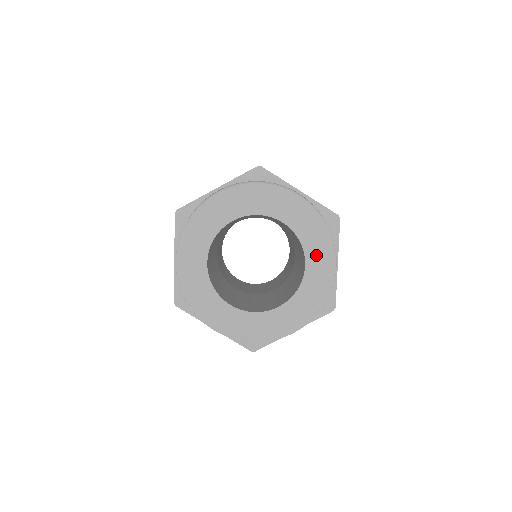
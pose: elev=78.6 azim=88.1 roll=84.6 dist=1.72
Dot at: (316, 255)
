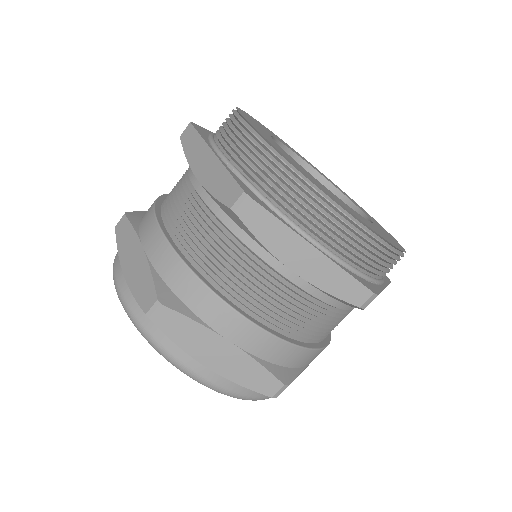
Dot at: (385, 233)
